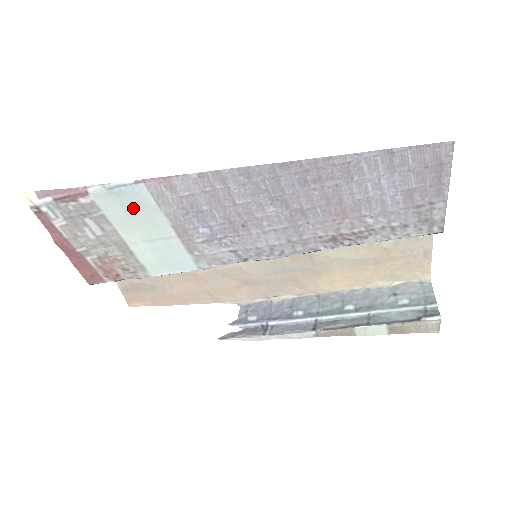
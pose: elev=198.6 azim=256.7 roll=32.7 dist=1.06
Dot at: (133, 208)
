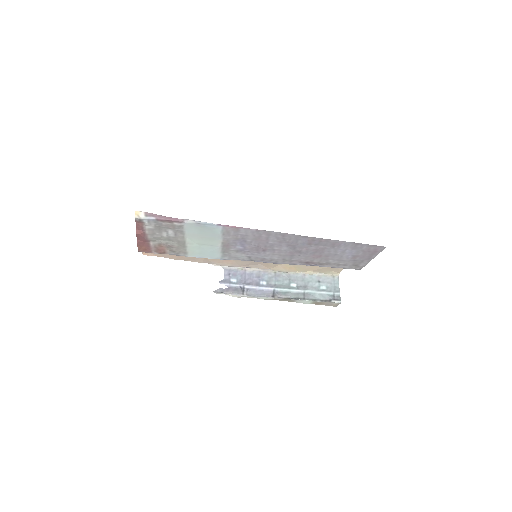
Dot at: (205, 232)
